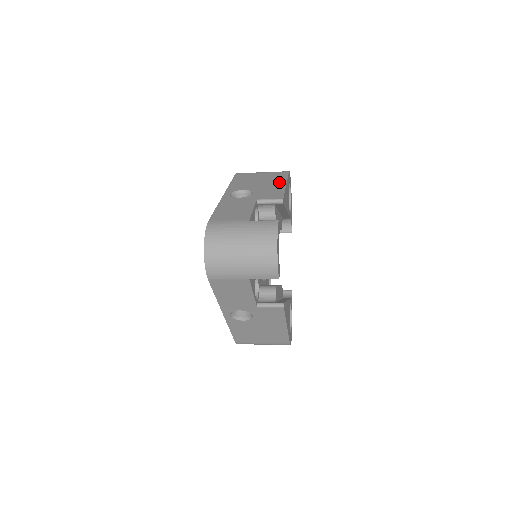
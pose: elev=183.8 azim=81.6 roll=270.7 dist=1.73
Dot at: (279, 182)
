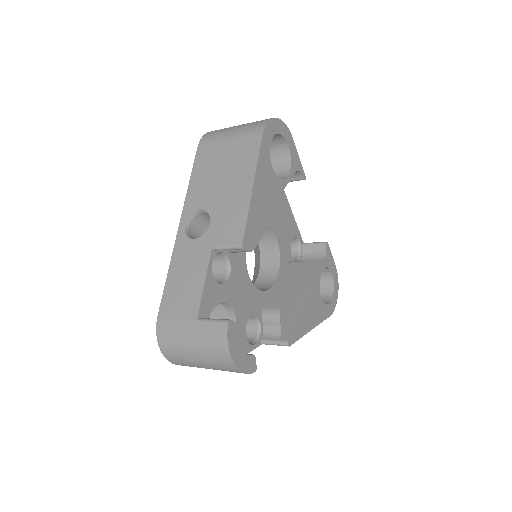
Dot at: (245, 179)
